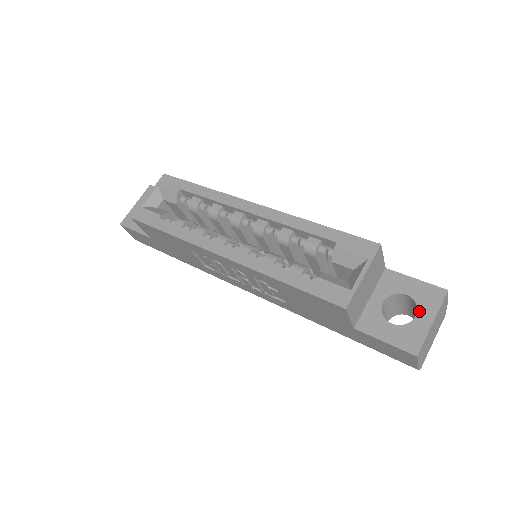
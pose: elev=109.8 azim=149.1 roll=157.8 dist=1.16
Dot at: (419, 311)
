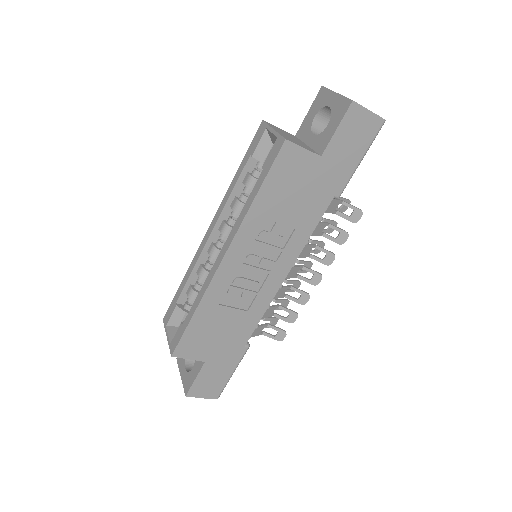
Dot at: (327, 105)
